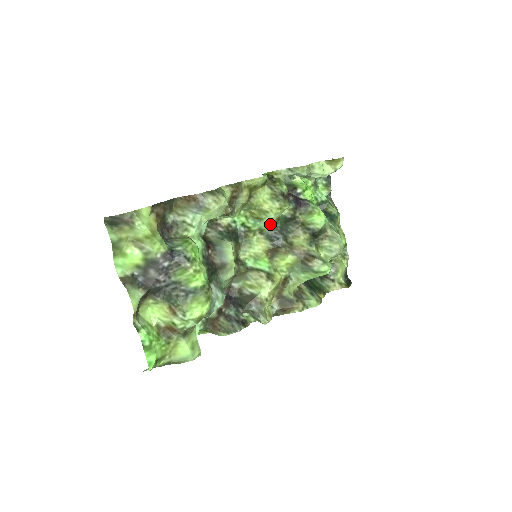
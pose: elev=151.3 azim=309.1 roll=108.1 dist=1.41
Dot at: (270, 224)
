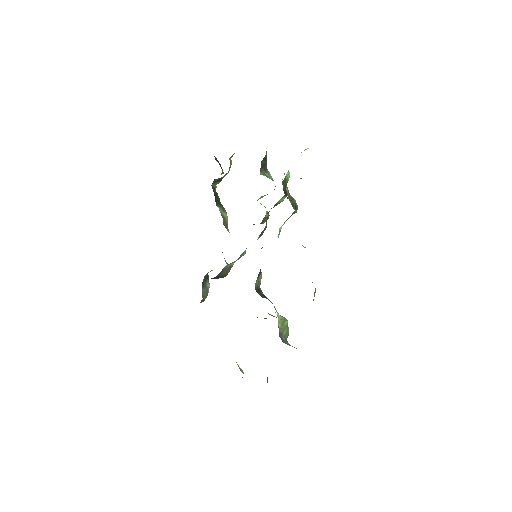
Dot at: occluded
